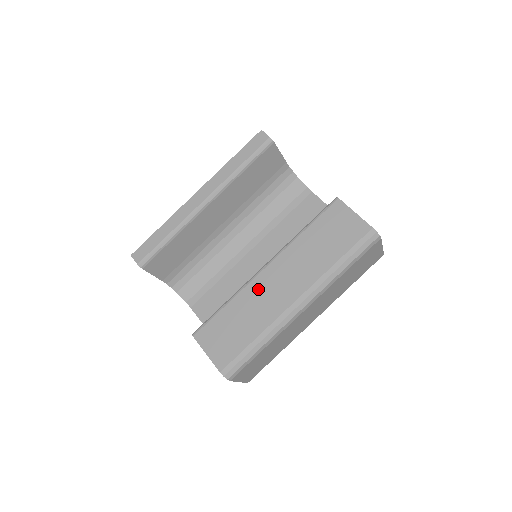
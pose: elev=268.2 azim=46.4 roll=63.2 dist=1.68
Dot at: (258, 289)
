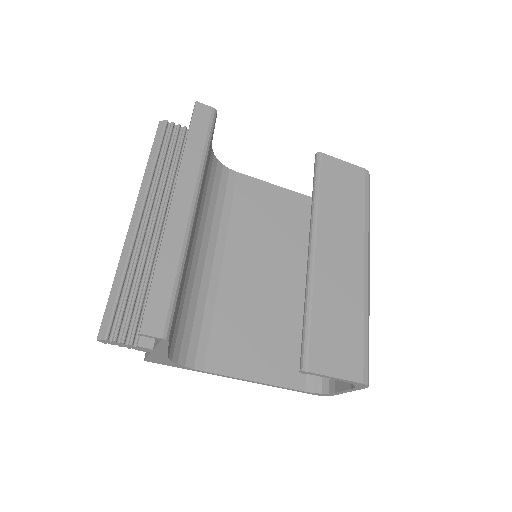
Dot at: (327, 274)
